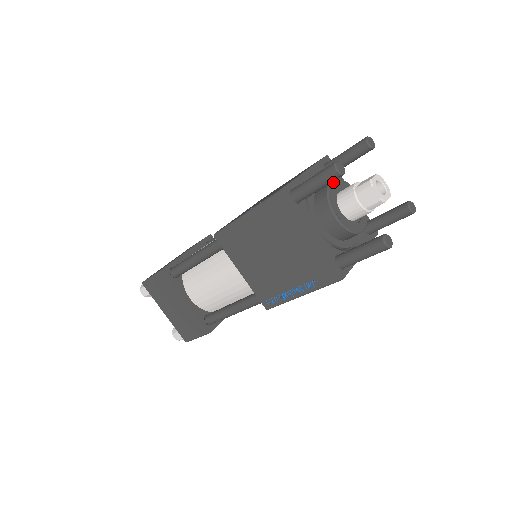
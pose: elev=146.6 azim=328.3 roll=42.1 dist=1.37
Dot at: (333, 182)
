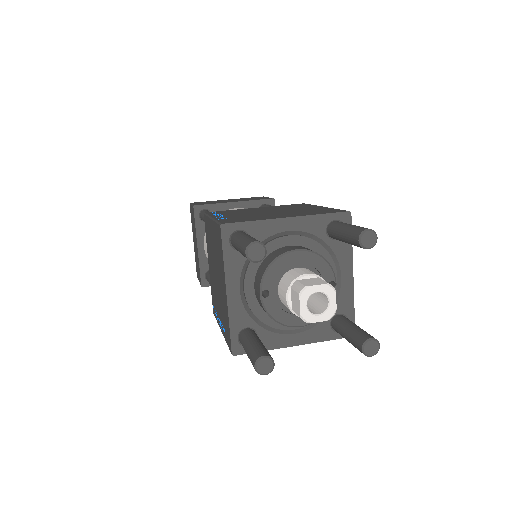
Dot at: (297, 252)
